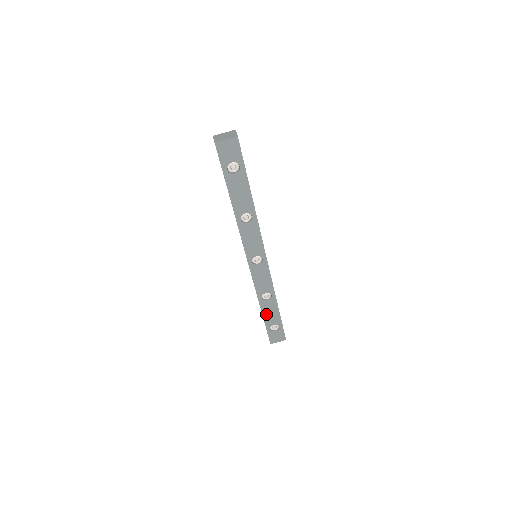
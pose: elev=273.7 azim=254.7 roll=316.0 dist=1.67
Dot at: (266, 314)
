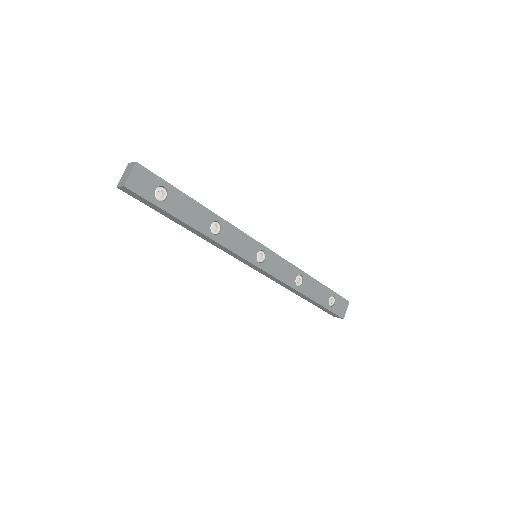
Dot at: (314, 297)
